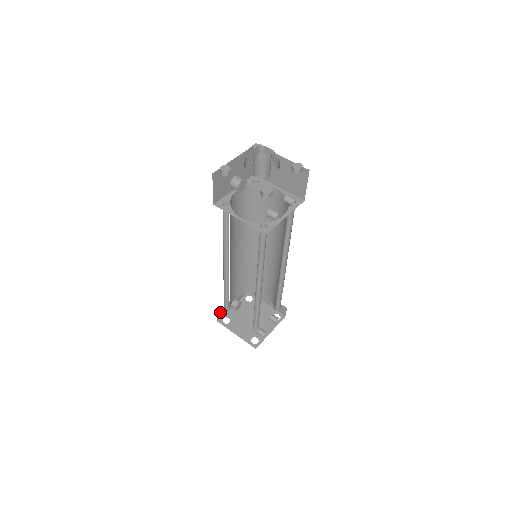
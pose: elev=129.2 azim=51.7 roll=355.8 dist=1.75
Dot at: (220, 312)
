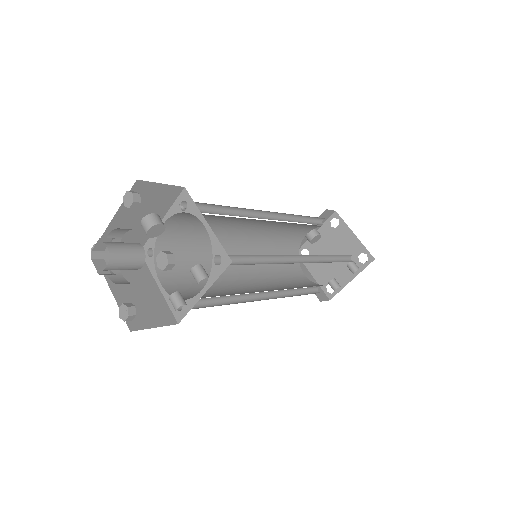
Dot at: occluded
